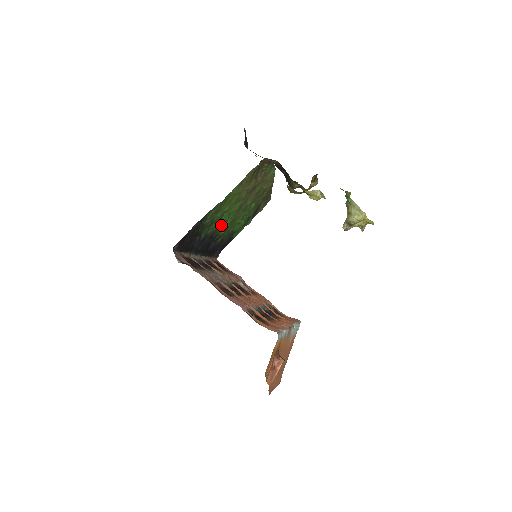
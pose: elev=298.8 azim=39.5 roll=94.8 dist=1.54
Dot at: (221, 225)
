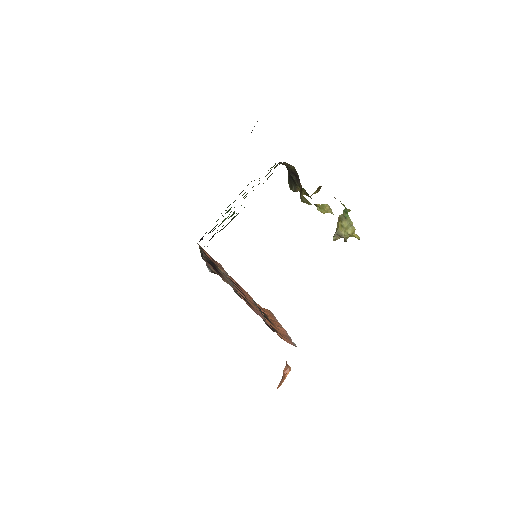
Dot at: occluded
